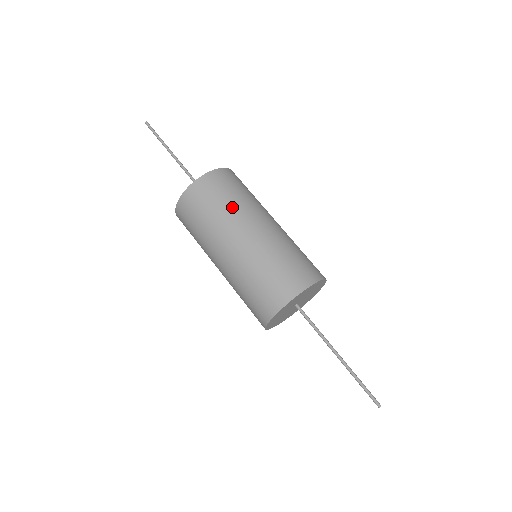
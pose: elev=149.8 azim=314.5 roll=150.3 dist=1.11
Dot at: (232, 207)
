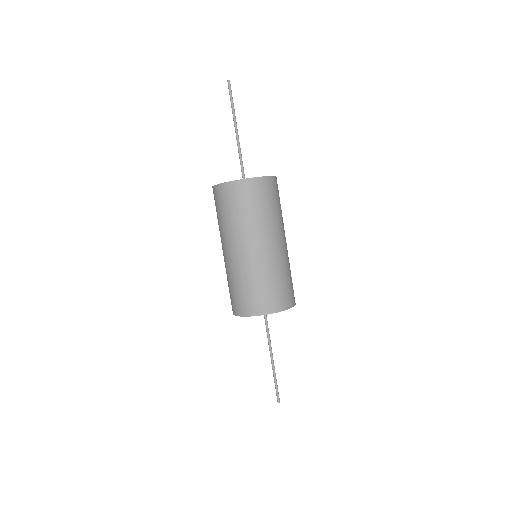
Dot at: (263, 219)
